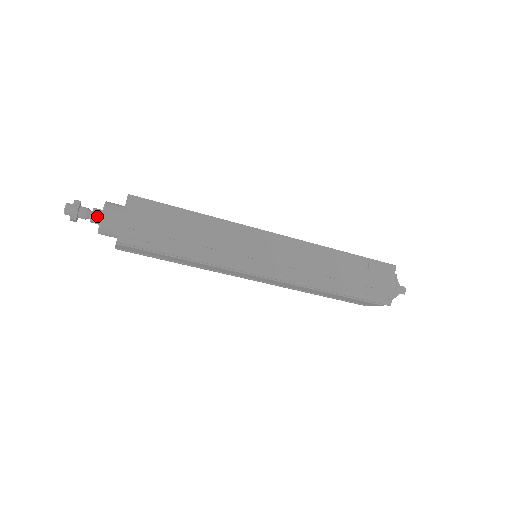
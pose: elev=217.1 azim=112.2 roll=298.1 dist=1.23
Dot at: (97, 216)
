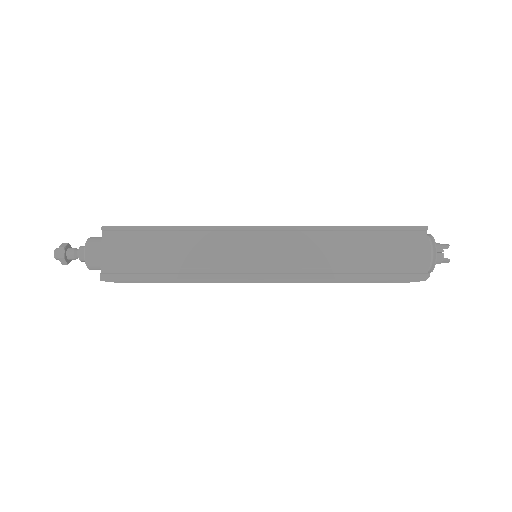
Dot at: occluded
